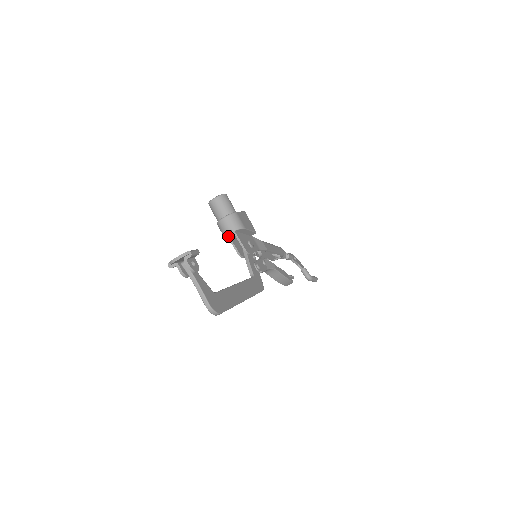
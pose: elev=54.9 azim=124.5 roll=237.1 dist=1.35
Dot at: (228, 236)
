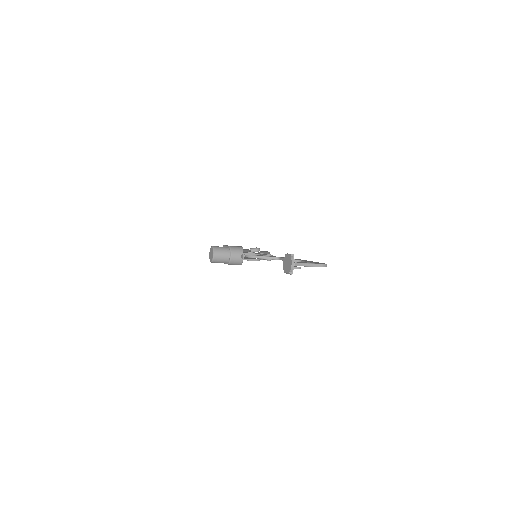
Dot at: (244, 259)
